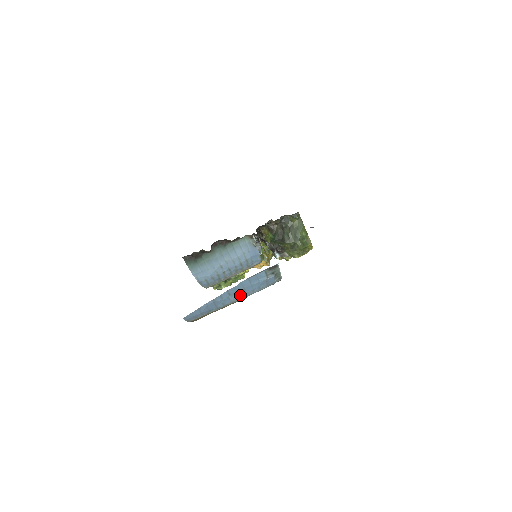
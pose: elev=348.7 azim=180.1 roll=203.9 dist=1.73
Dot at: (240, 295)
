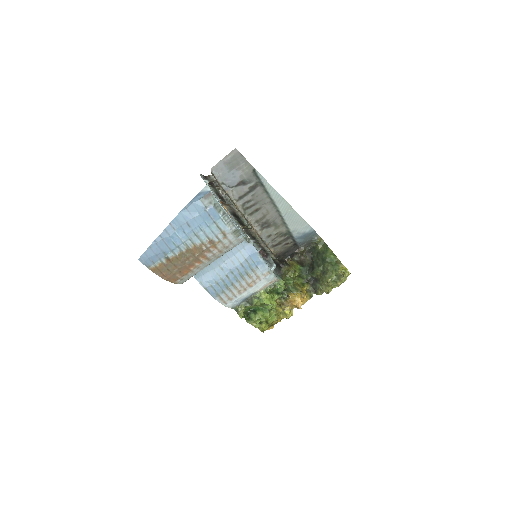
Dot at: (188, 232)
